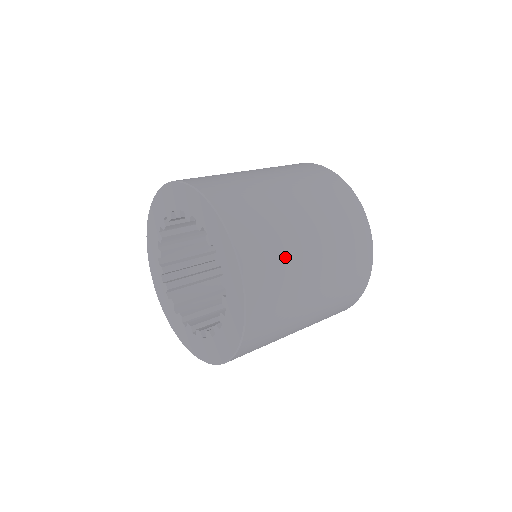
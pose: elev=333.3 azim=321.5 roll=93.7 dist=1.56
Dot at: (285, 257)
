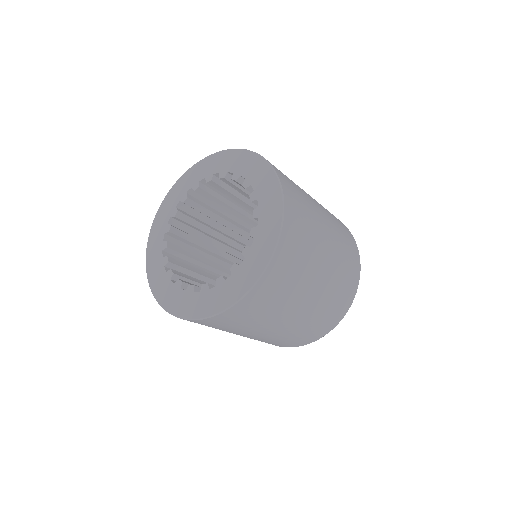
Dot at: (268, 314)
